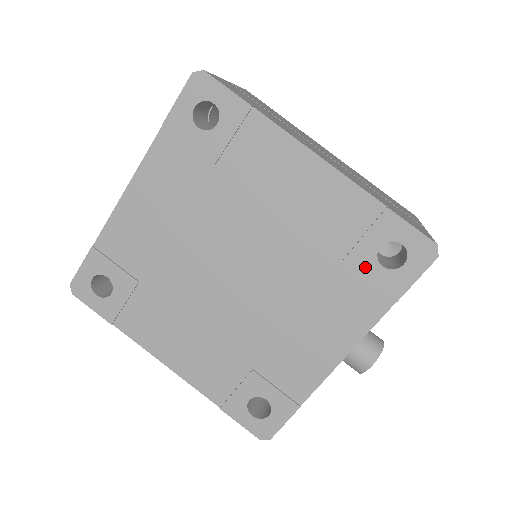
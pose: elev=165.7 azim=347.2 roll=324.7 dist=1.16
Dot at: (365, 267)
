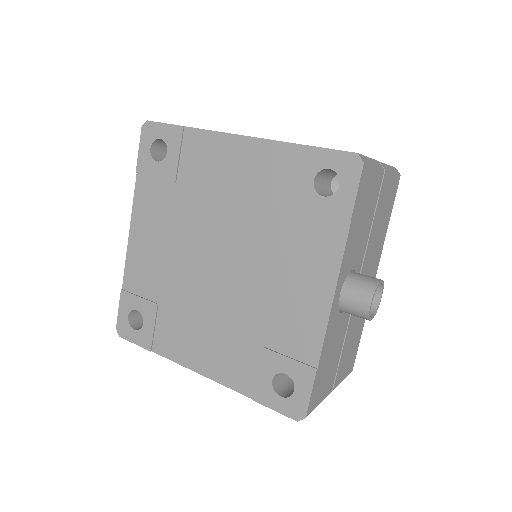
Dot at: (310, 205)
